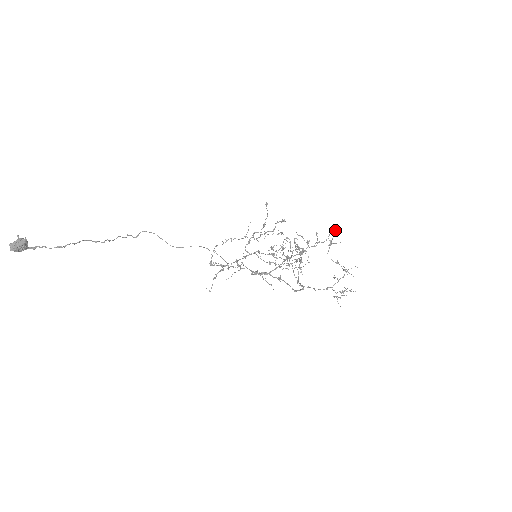
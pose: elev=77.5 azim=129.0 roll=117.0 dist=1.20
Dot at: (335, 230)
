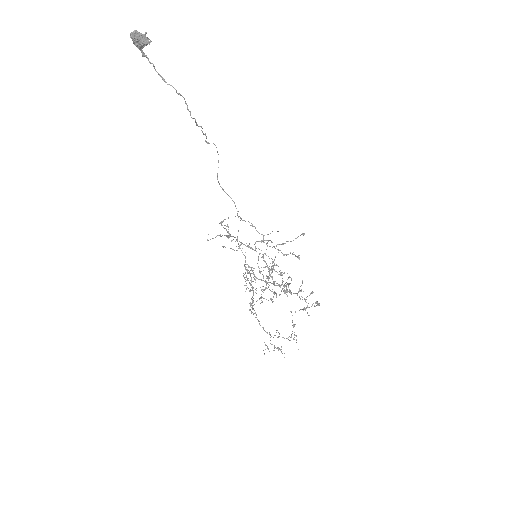
Dot at: (318, 304)
